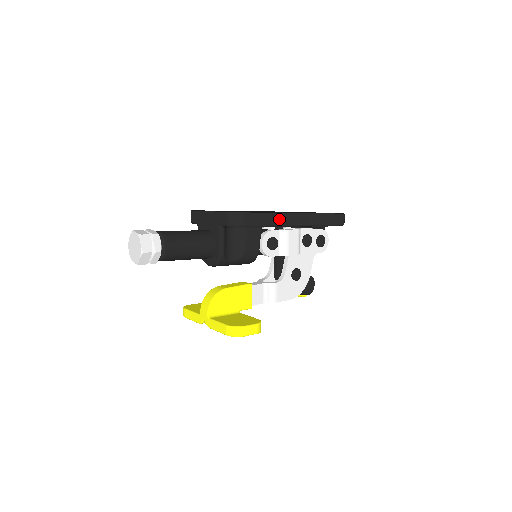
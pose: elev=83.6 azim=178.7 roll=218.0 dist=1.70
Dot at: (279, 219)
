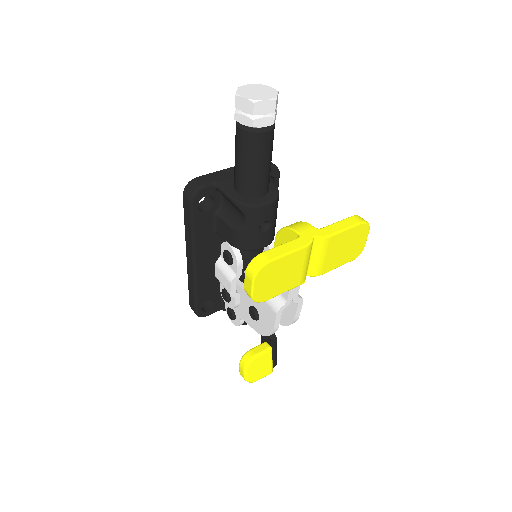
Dot at: occluded
